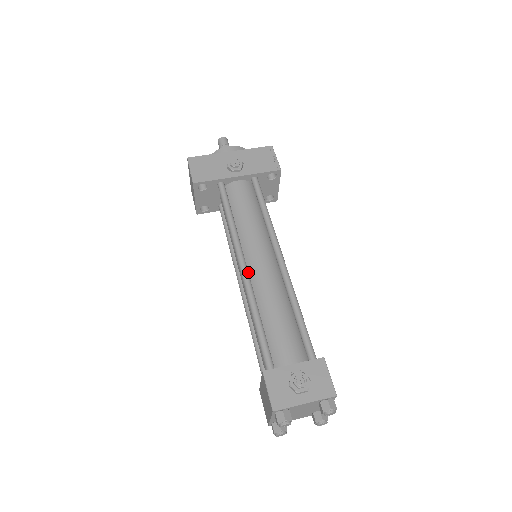
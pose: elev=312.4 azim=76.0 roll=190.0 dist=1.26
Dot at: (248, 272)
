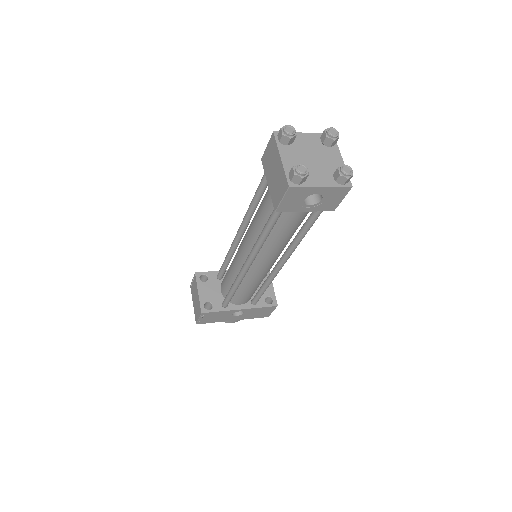
Dot at: occluded
